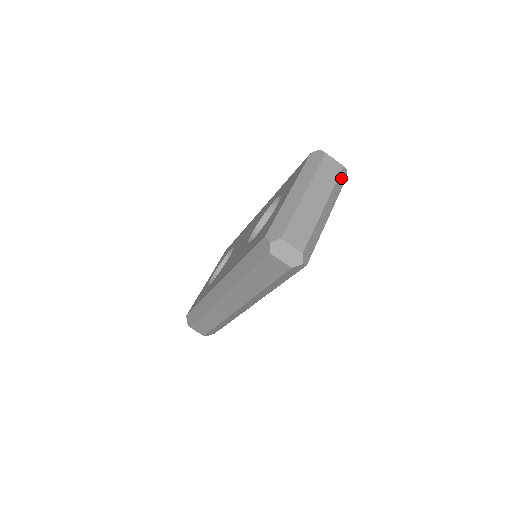
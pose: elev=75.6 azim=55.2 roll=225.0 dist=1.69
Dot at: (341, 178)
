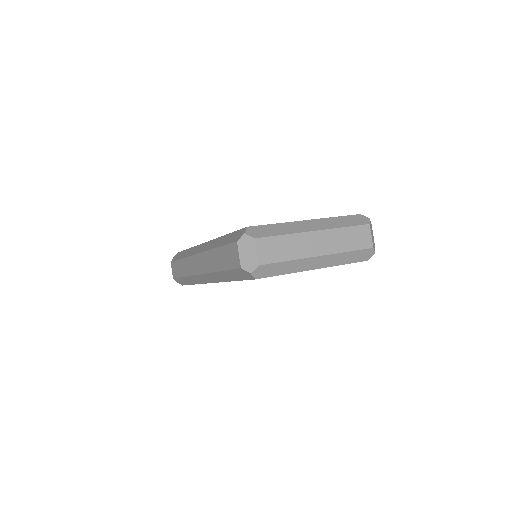
Dot at: (361, 254)
